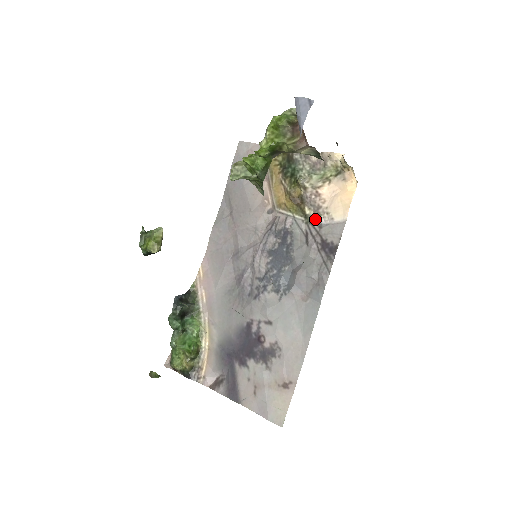
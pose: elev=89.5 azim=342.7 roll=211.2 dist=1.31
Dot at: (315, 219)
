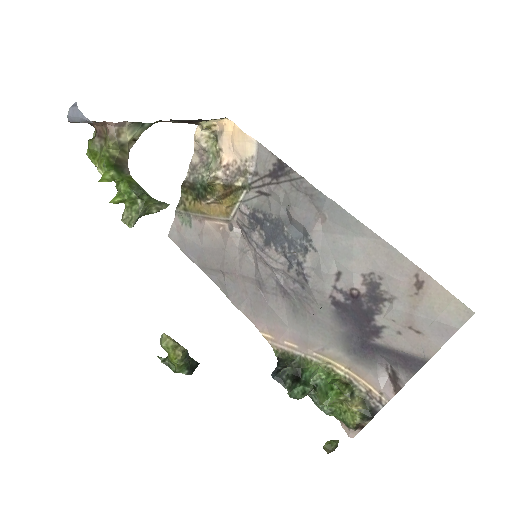
Dot at: (248, 177)
